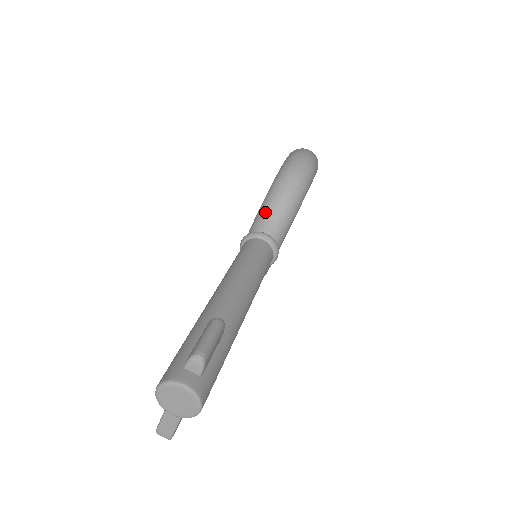
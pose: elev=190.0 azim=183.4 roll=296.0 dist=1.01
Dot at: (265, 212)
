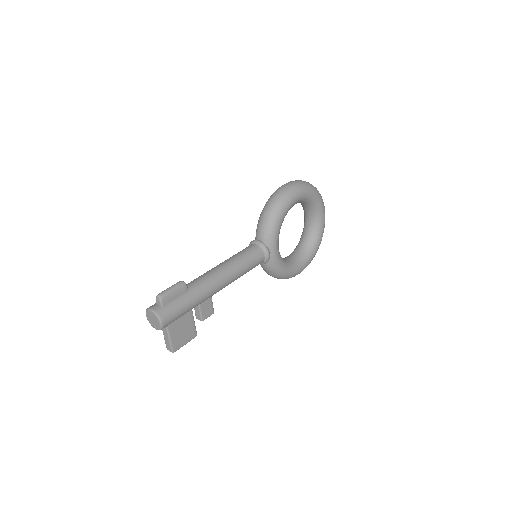
Dot at: (257, 227)
